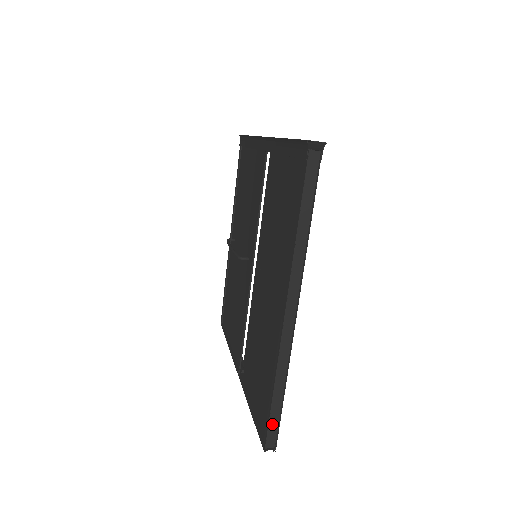
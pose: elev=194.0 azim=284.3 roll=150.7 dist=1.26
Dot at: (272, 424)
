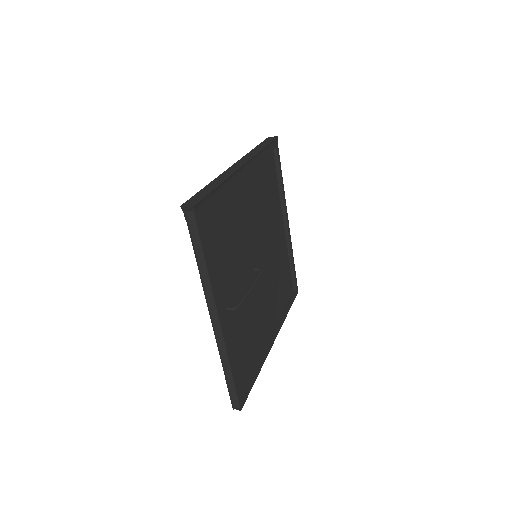
Dot at: (233, 393)
